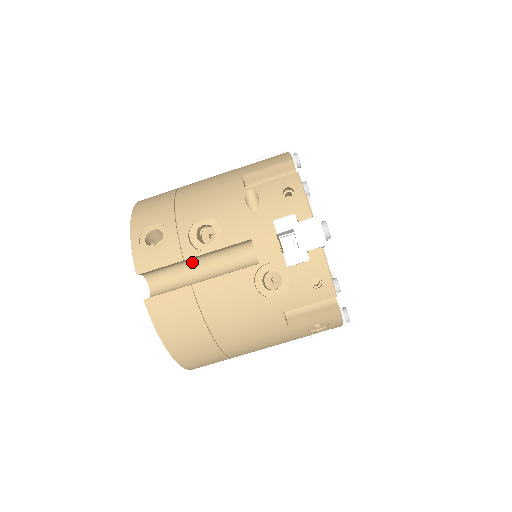
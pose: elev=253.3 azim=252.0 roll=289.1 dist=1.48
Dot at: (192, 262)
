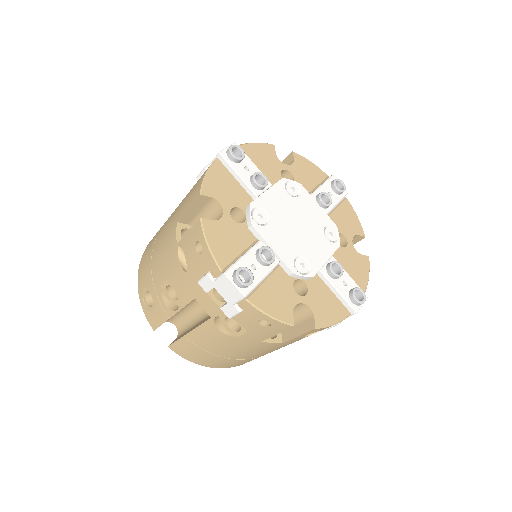
Dot at: (184, 309)
